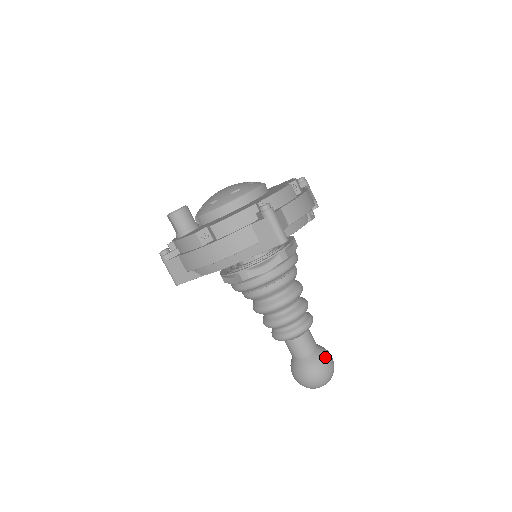
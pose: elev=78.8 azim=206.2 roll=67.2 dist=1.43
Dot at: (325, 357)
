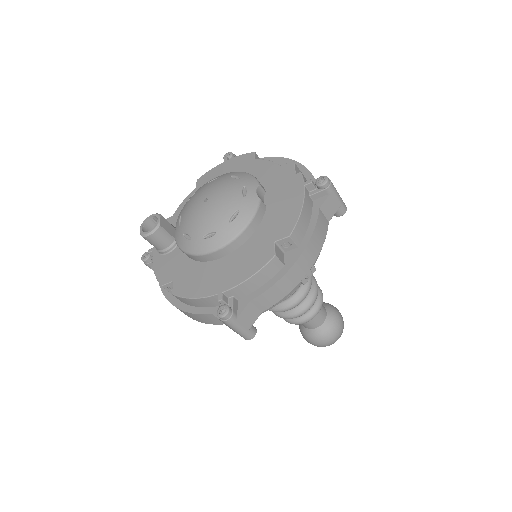
Dot at: (330, 333)
